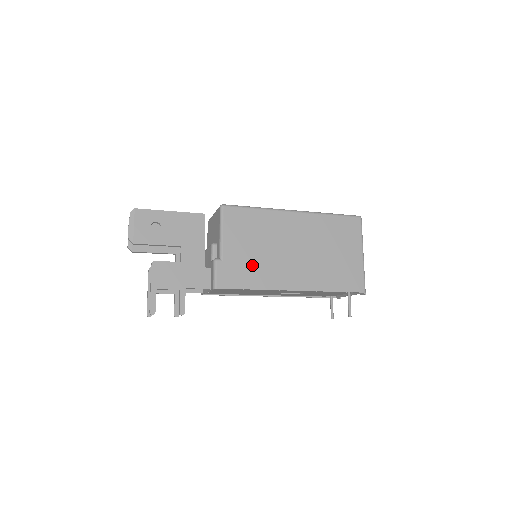
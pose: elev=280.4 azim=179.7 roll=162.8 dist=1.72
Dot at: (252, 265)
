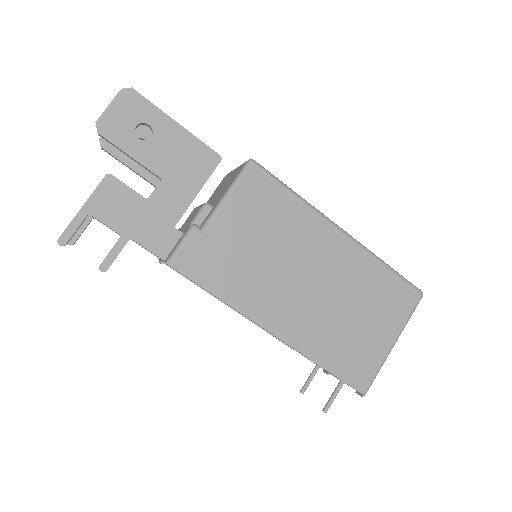
Dot at: (239, 265)
